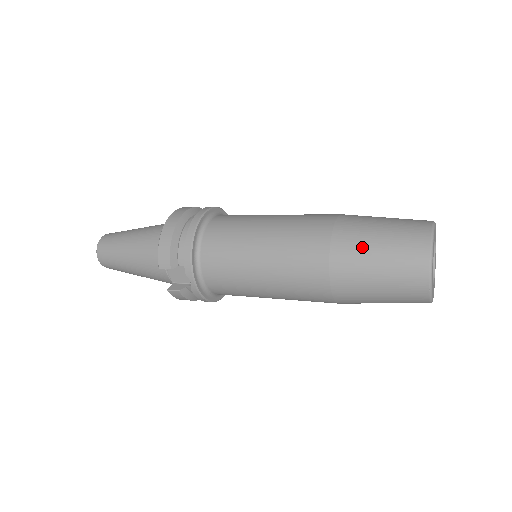
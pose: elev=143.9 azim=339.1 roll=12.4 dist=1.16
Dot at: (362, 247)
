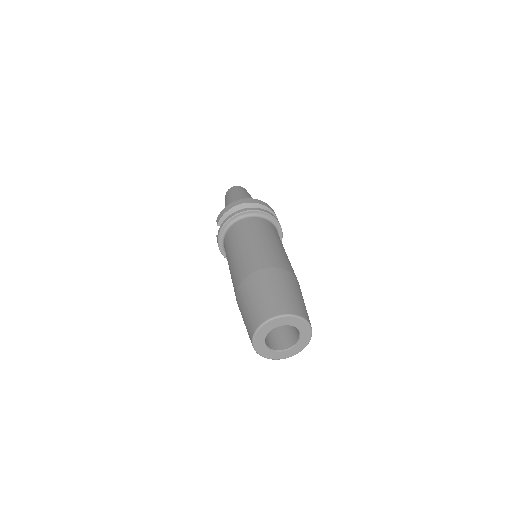
Dot at: (253, 290)
